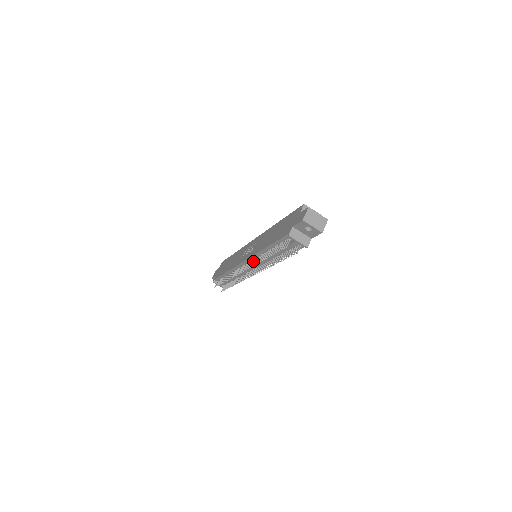
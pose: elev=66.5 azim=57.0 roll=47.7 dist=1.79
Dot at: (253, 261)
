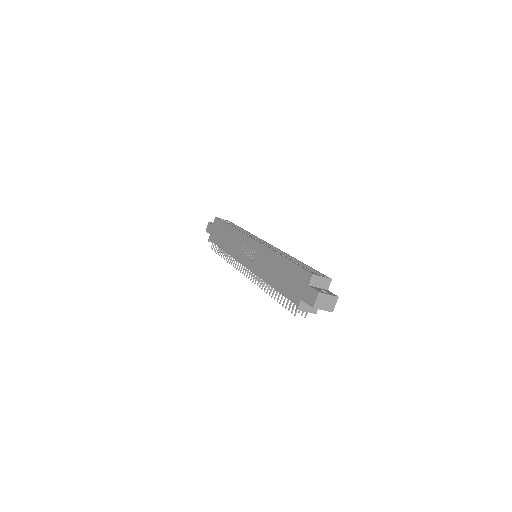
Dot at: (255, 275)
